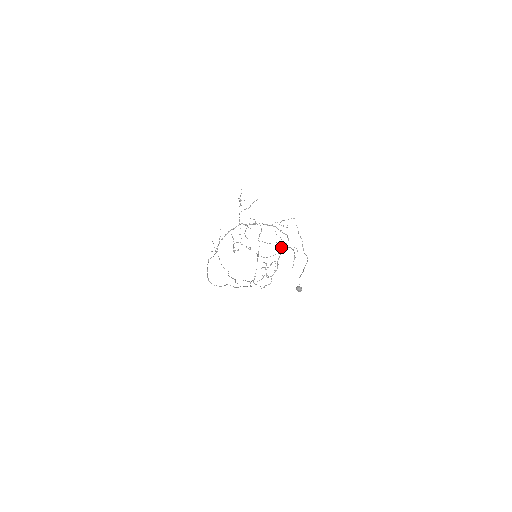
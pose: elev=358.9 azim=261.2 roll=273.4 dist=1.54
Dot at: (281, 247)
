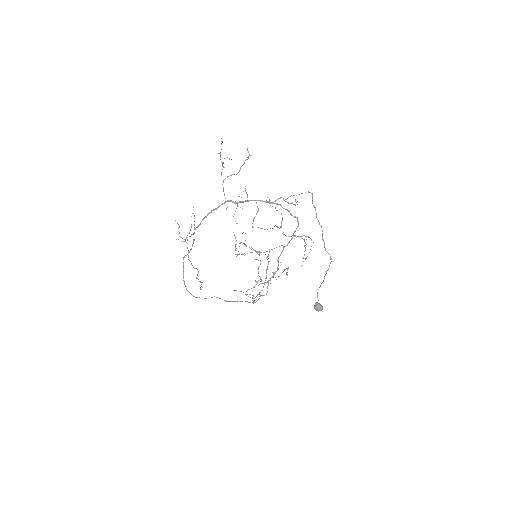
Dot at: (285, 235)
